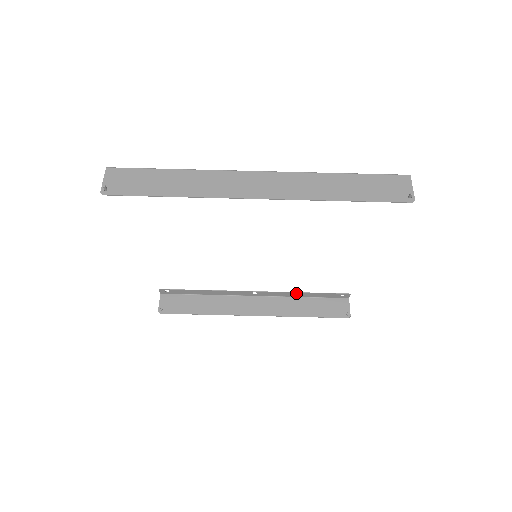
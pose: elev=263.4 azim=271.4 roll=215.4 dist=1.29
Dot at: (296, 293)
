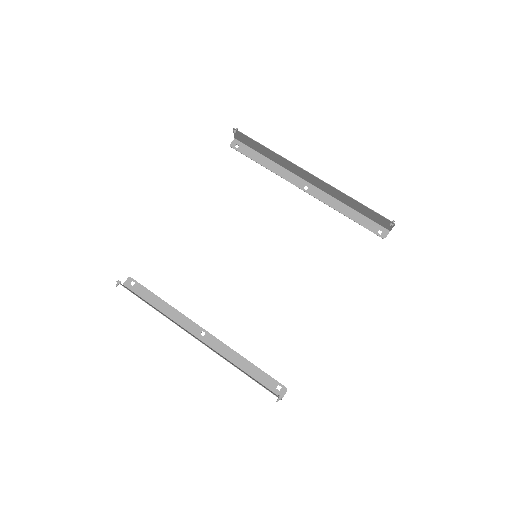
Dot at: (239, 357)
